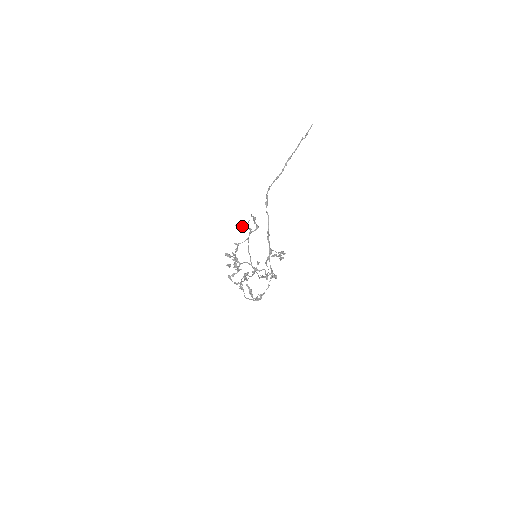
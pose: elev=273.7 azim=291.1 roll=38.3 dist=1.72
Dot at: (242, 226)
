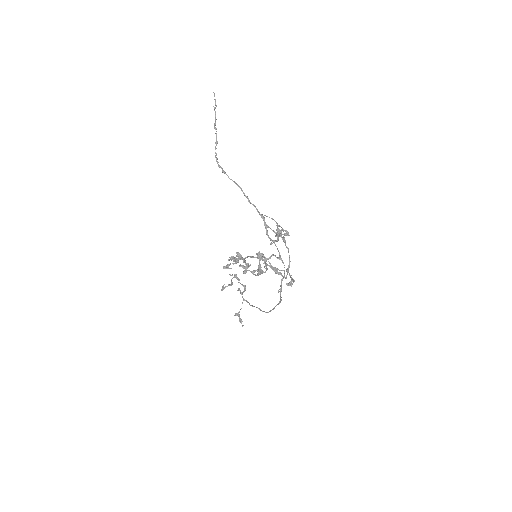
Dot at: (228, 285)
